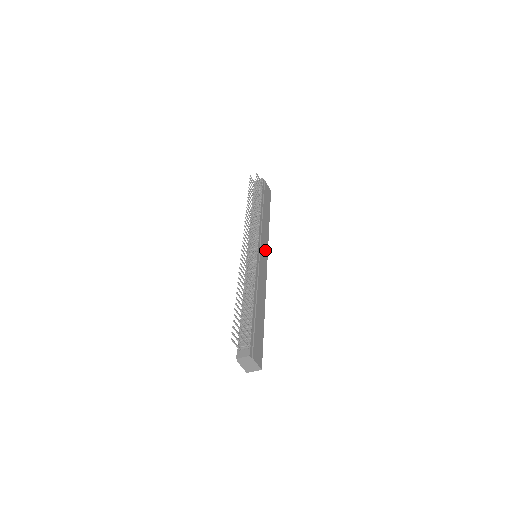
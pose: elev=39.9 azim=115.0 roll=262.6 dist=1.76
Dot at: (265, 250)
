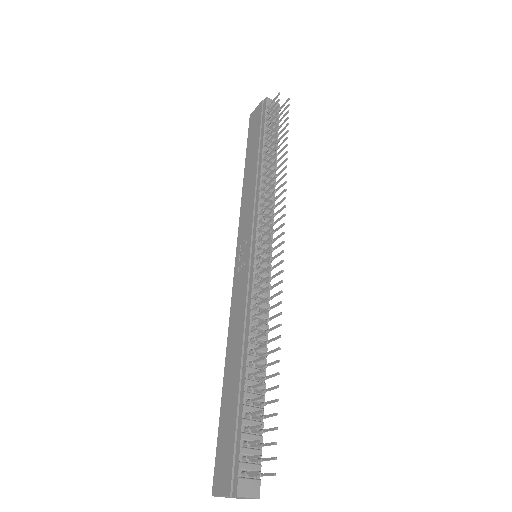
Dot at: occluded
